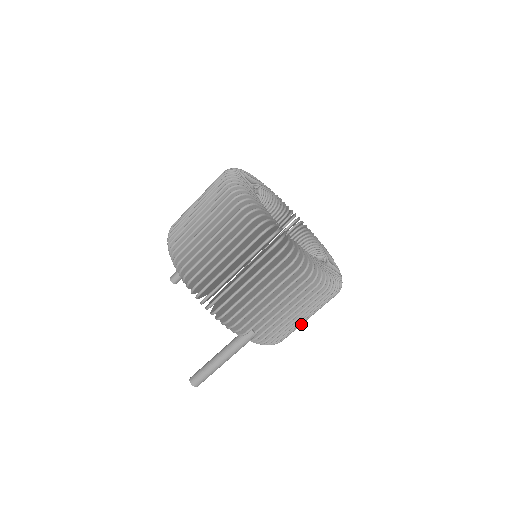
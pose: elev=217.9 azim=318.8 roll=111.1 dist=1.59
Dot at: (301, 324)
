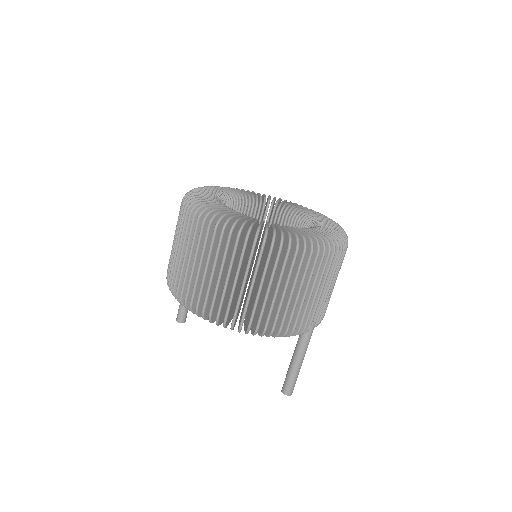
Dot at: occluded
